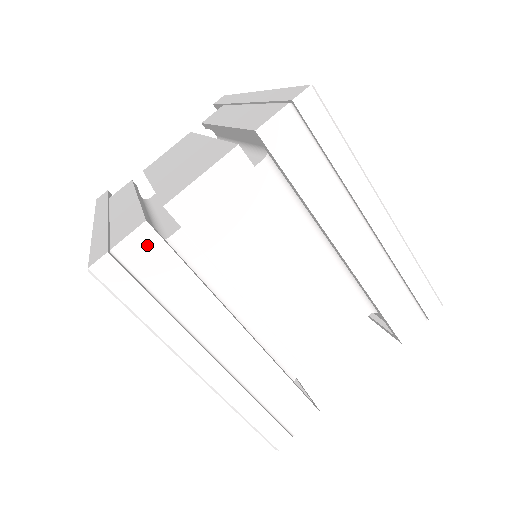
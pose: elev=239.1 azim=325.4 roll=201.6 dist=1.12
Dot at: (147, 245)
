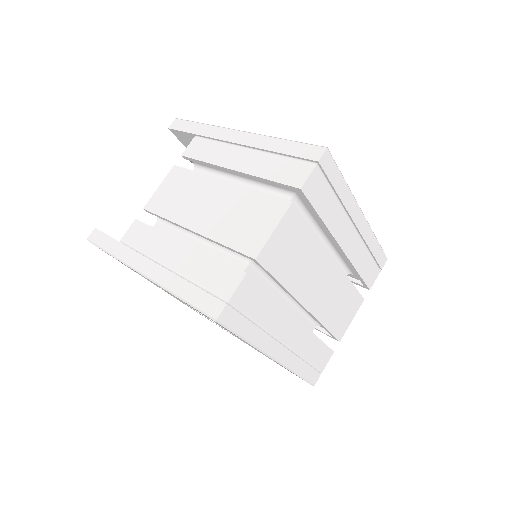
Dot at: (247, 289)
